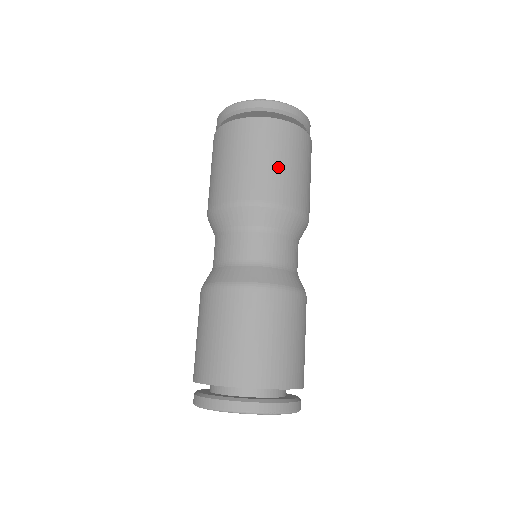
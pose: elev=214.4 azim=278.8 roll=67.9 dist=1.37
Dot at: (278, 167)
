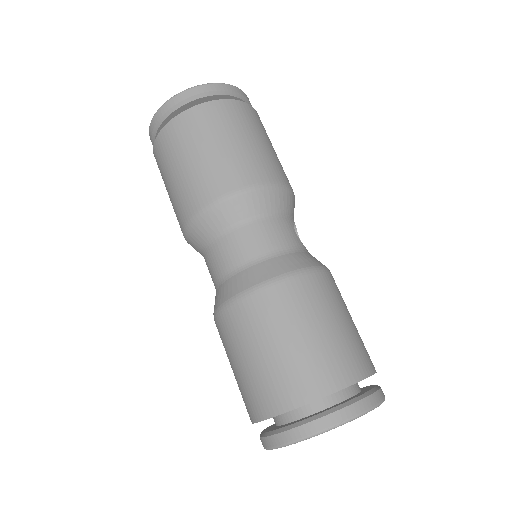
Dot at: (217, 154)
